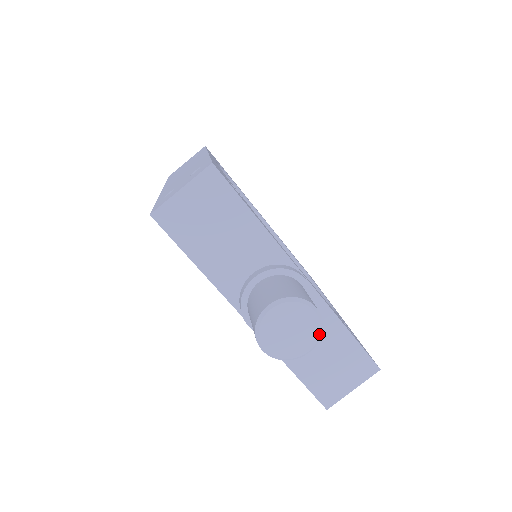
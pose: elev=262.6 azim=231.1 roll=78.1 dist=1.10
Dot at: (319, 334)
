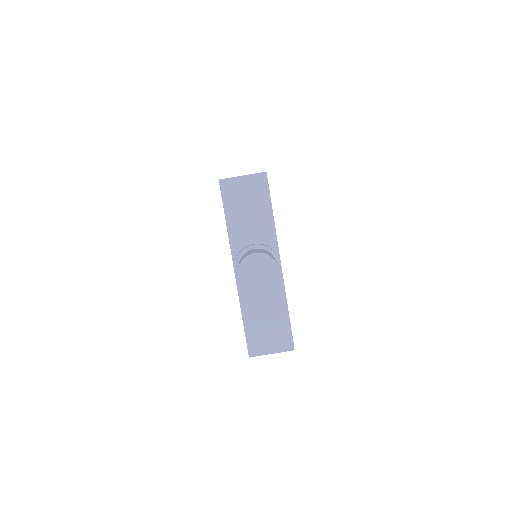
Dot at: (273, 285)
